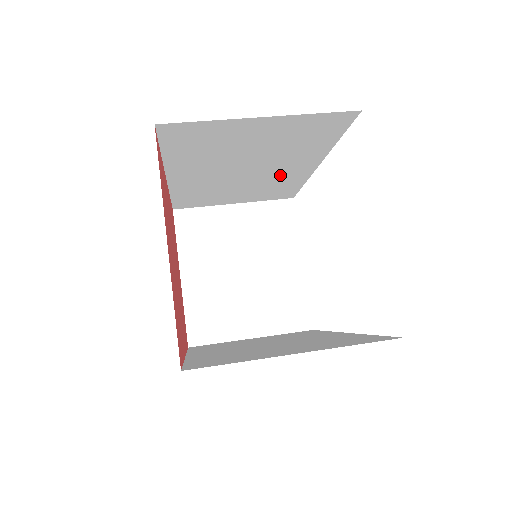
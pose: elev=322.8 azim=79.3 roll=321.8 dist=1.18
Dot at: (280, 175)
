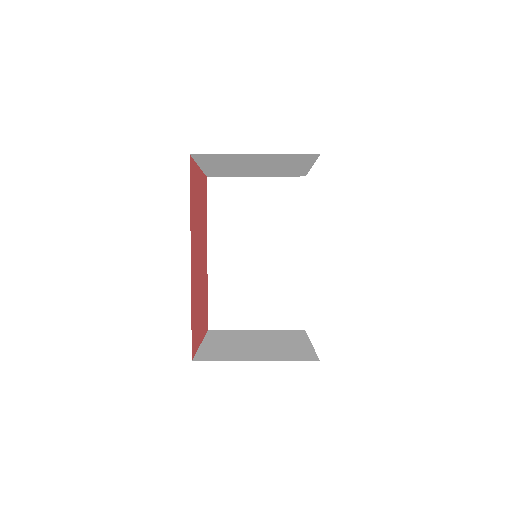
Dot at: (282, 268)
